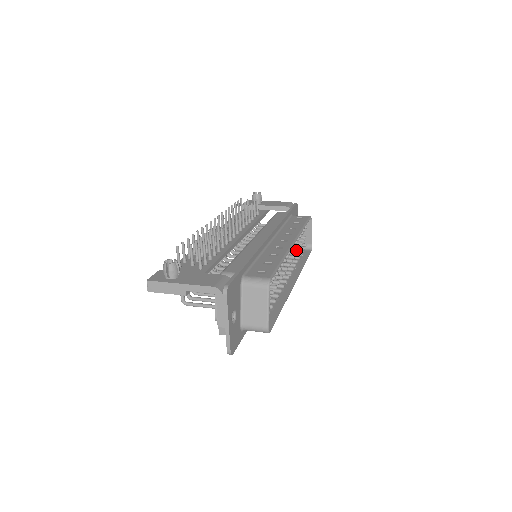
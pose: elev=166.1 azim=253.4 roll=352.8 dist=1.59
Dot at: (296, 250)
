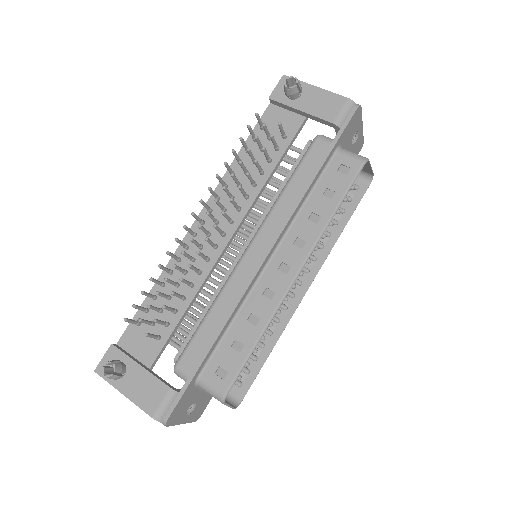
Dot at: (321, 237)
